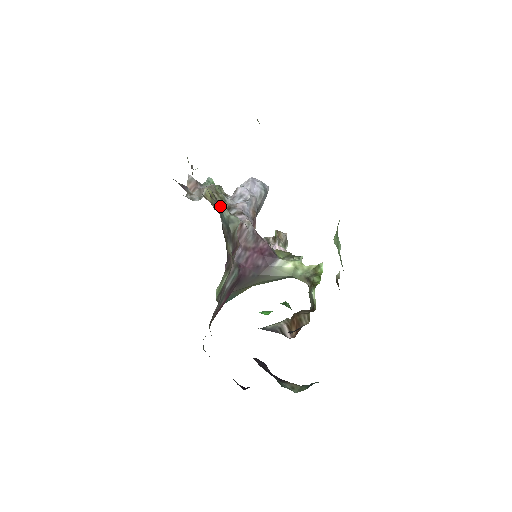
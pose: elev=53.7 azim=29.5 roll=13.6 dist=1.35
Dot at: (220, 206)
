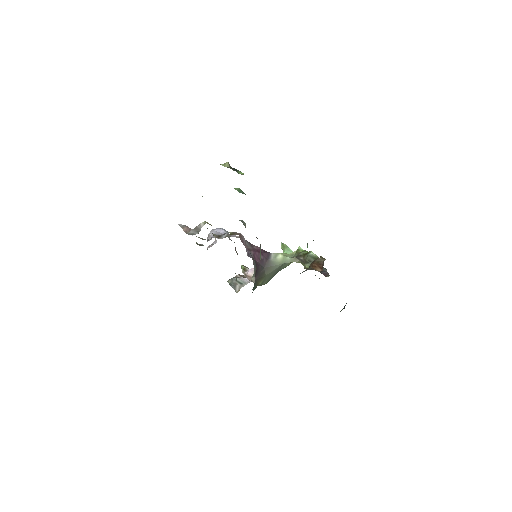
Dot at: occluded
